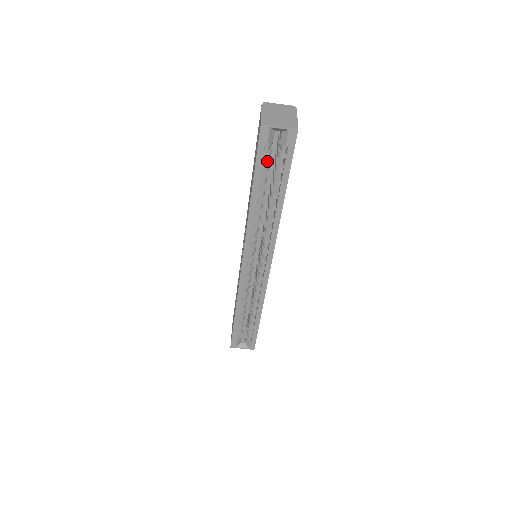
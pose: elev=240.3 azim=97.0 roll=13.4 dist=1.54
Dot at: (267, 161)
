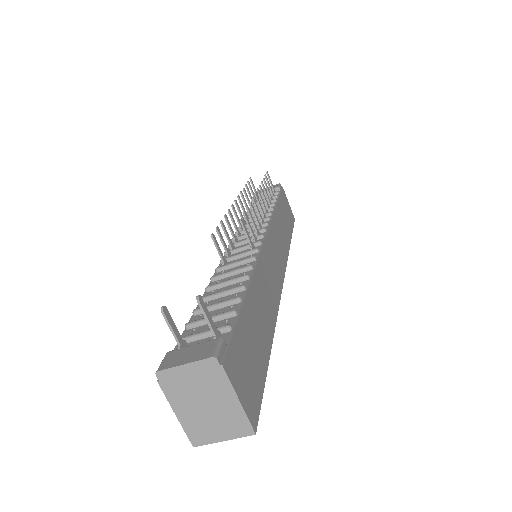
Dot at: occluded
